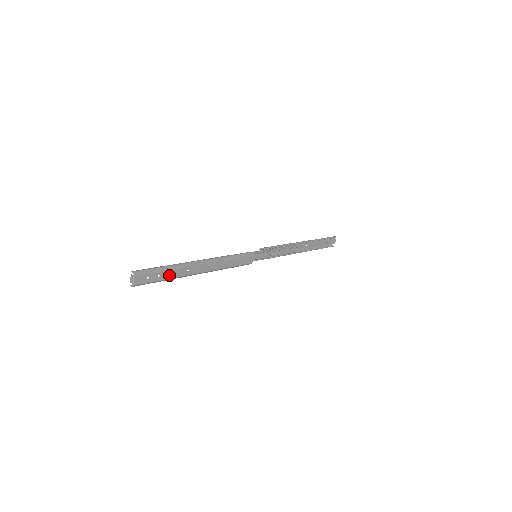
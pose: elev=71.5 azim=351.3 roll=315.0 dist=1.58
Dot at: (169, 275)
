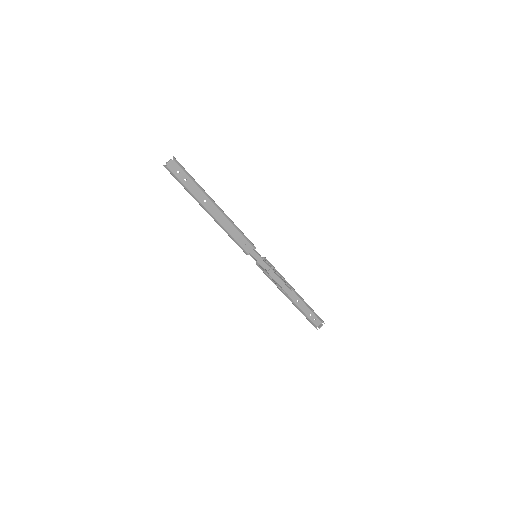
Dot at: (192, 188)
